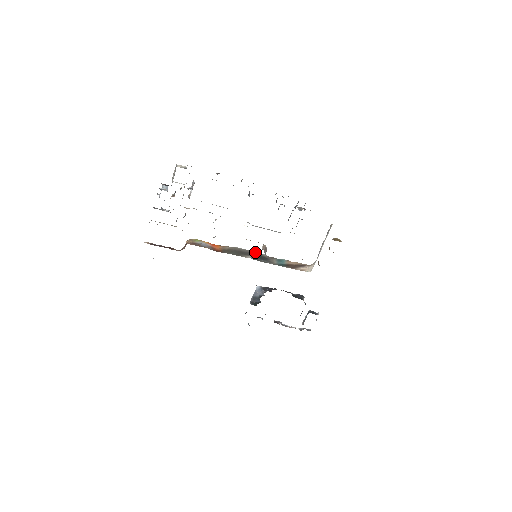
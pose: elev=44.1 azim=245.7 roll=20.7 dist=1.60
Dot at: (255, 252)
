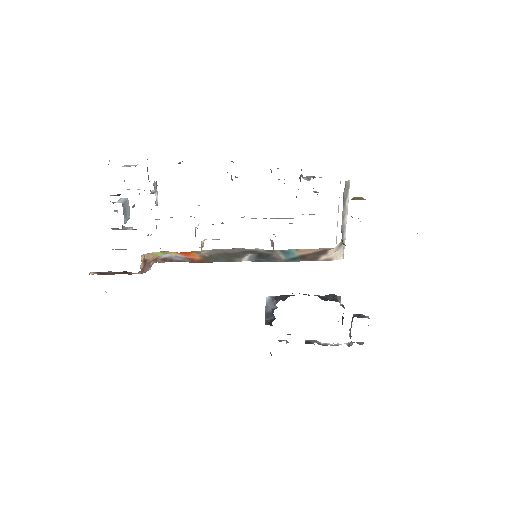
Dot at: (245, 249)
